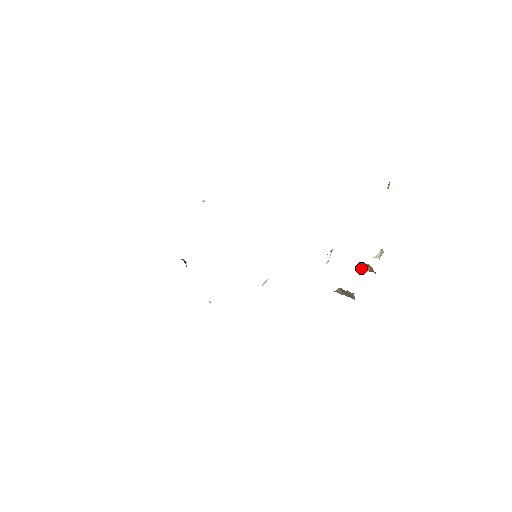
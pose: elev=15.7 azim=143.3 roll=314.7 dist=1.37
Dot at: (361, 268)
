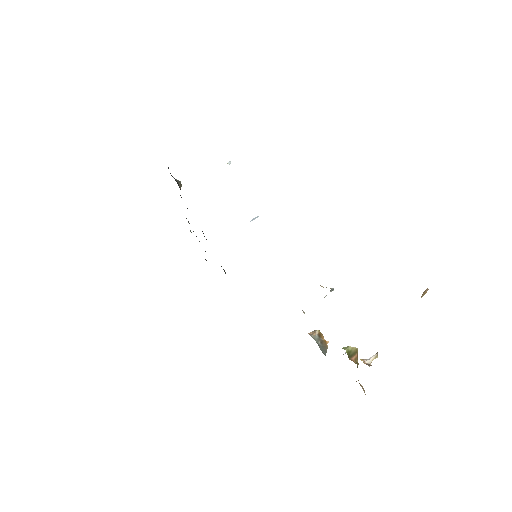
Dot at: (348, 353)
